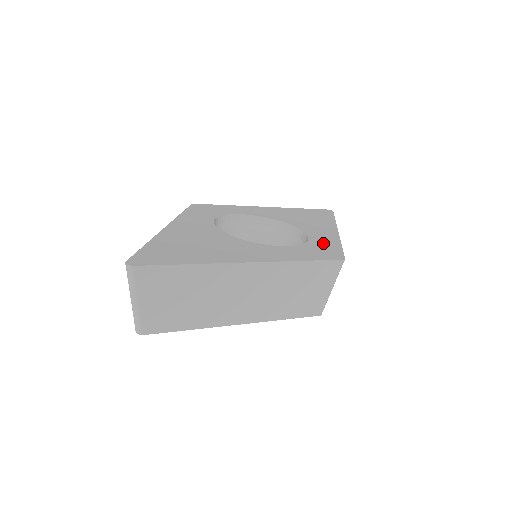
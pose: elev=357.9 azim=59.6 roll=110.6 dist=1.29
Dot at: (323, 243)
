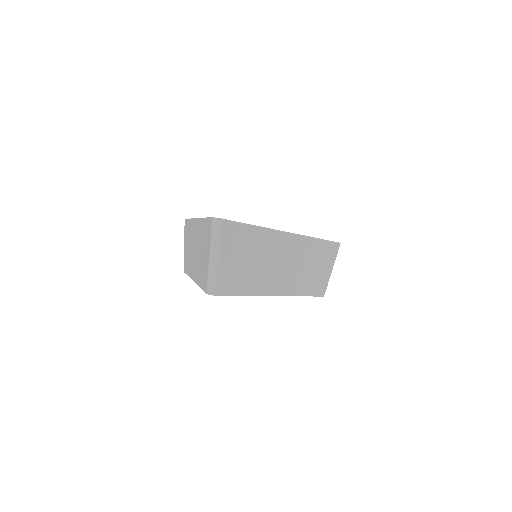
Dot at: occluded
